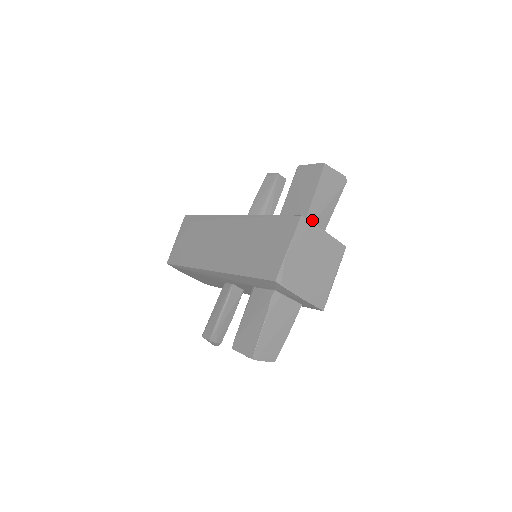
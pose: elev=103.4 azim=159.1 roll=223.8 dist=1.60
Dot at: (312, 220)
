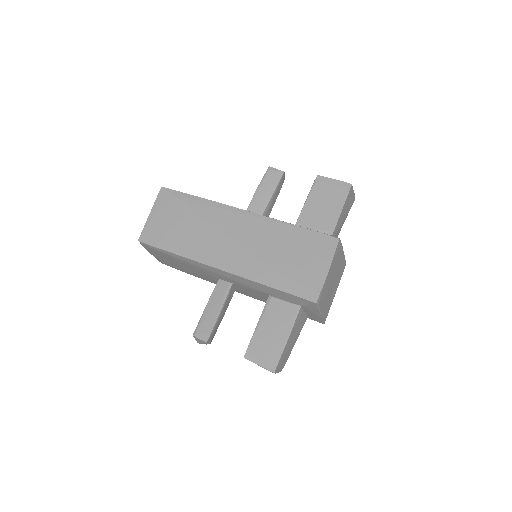
Dot at: occluded
